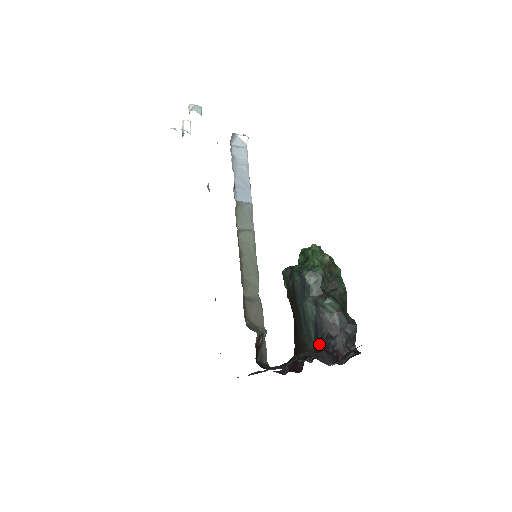
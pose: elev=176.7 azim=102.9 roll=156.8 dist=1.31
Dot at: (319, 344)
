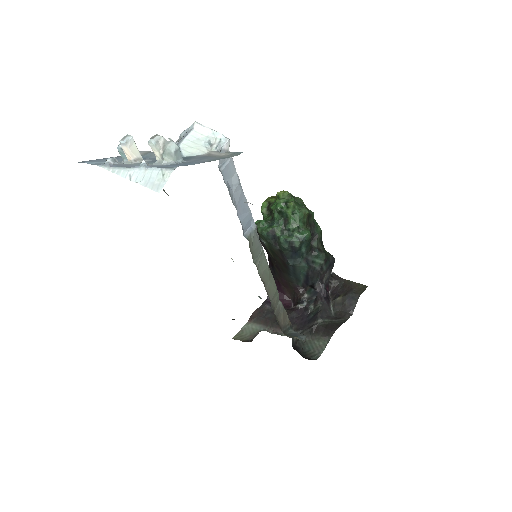
Dot at: (309, 285)
